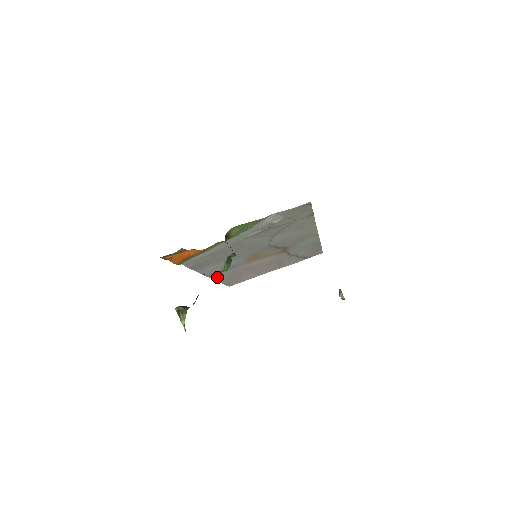
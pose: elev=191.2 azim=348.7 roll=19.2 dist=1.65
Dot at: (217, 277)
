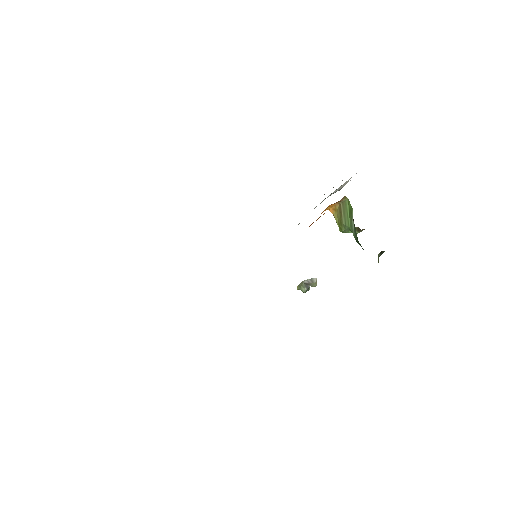
Dot at: occluded
